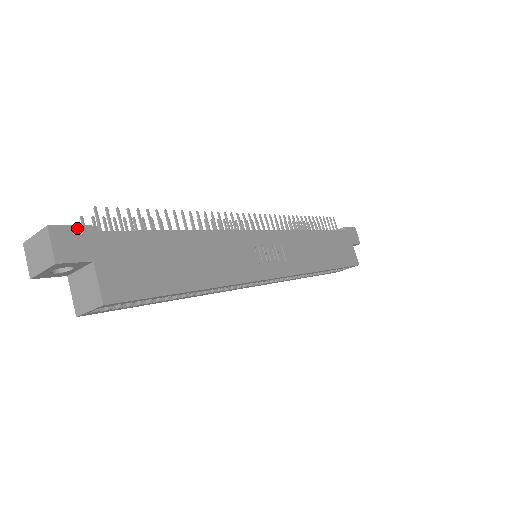
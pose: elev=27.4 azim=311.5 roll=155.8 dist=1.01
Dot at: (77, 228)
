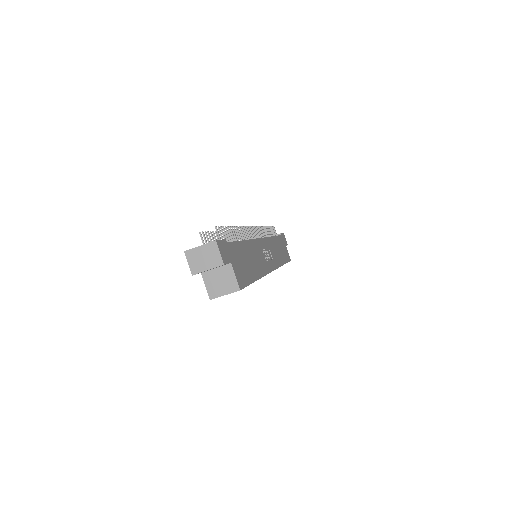
Dot at: (222, 241)
